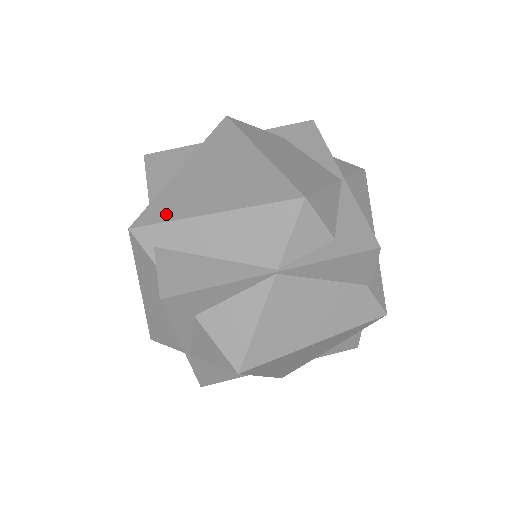
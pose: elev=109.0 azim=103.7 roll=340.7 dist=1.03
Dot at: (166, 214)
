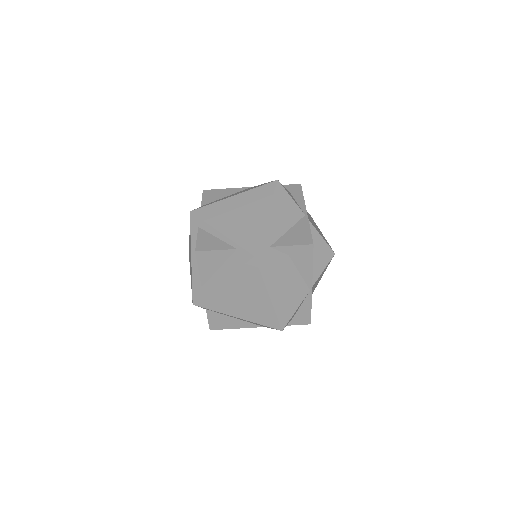
Dot at: (213, 307)
